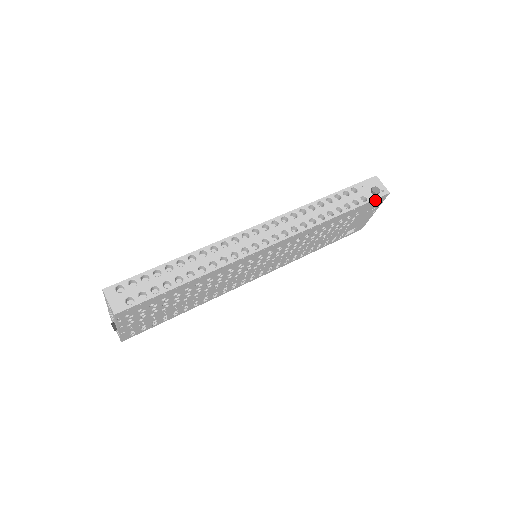
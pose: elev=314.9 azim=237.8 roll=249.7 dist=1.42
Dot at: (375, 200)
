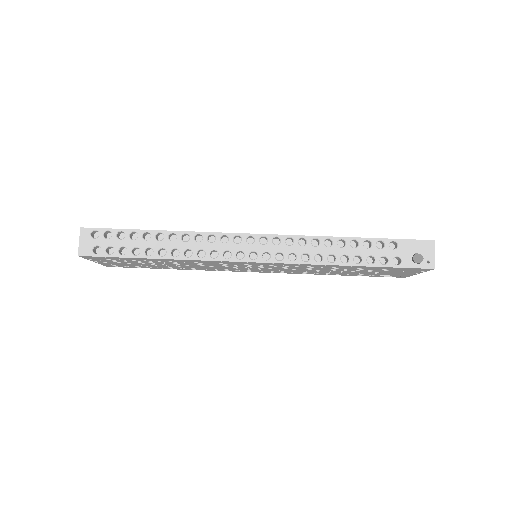
Dot at: (411, 268)
